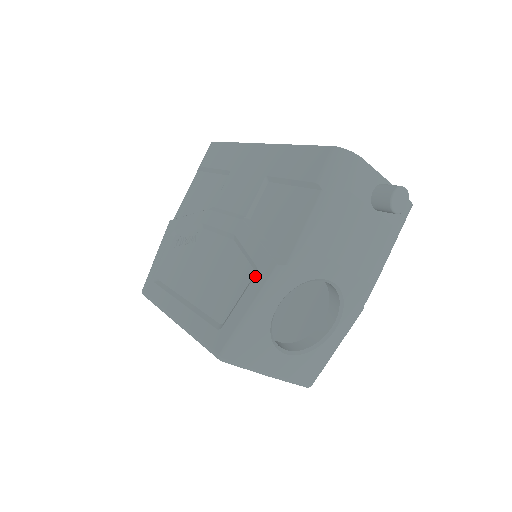
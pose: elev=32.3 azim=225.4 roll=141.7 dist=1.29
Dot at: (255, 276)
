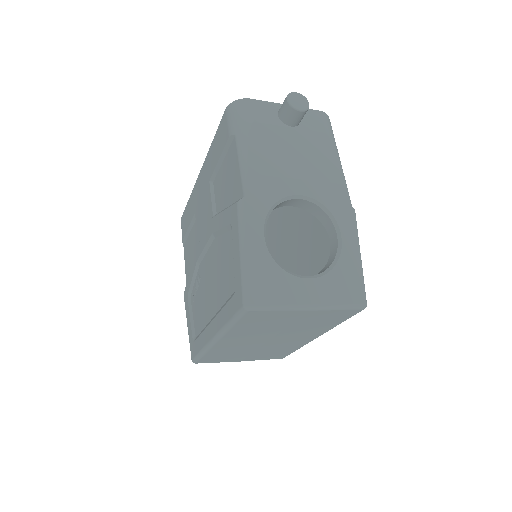
Dot at: (232, 229)
